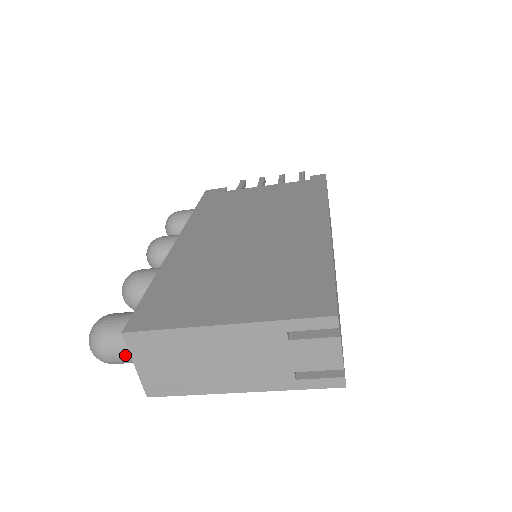
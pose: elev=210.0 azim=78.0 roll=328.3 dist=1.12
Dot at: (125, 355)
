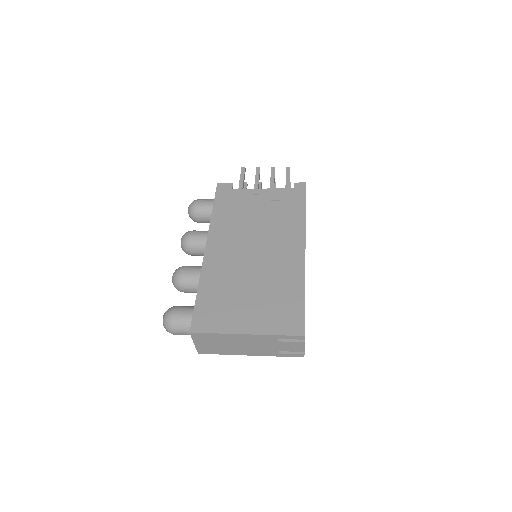
Dot at: (186, 334)
